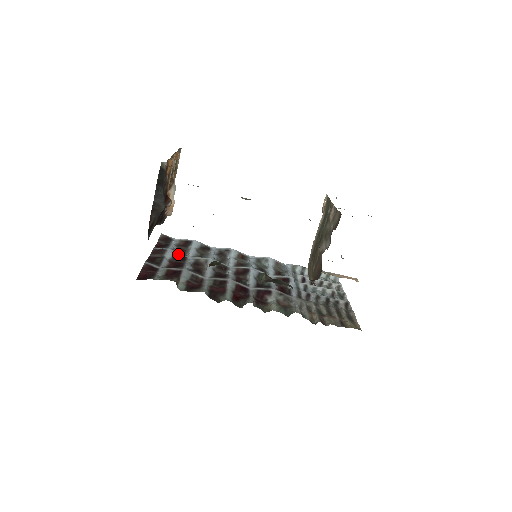
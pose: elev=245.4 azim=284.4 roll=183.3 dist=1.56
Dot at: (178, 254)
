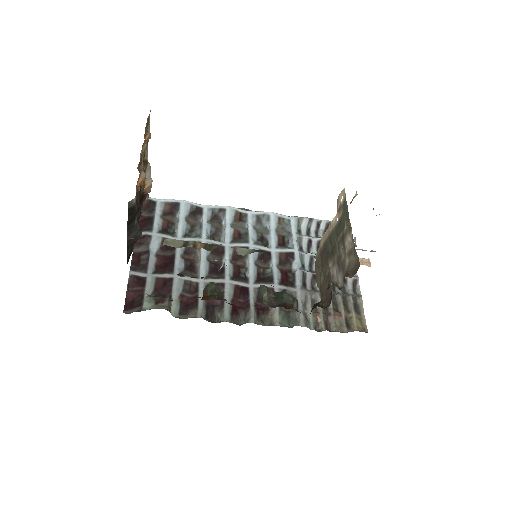
Dot at: occluded
